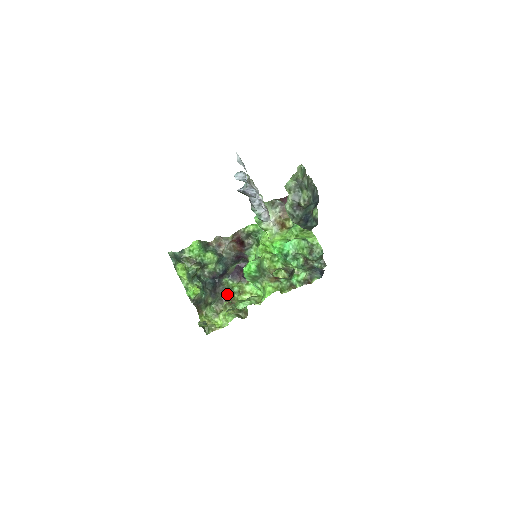
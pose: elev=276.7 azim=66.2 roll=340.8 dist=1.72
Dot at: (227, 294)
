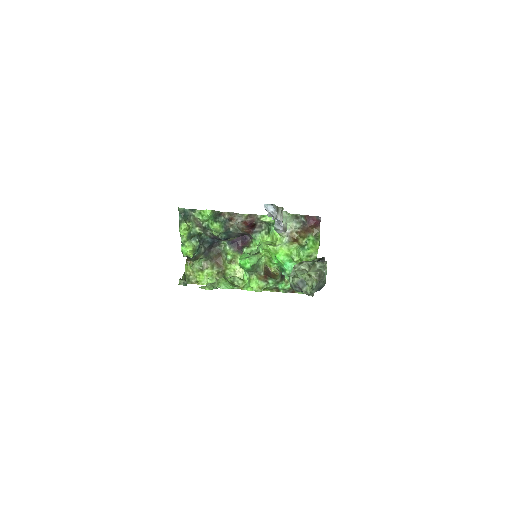
Dot at: (220, 256)
